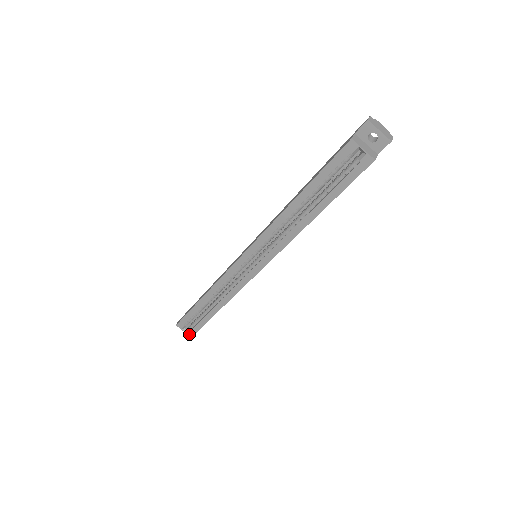
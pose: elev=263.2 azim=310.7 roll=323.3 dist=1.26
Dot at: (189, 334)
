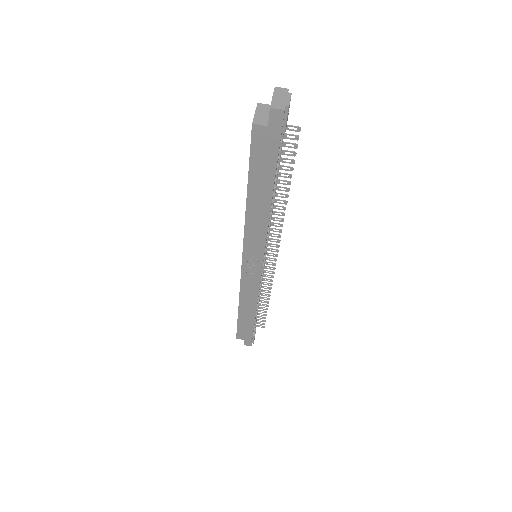
Dot at: occluded
